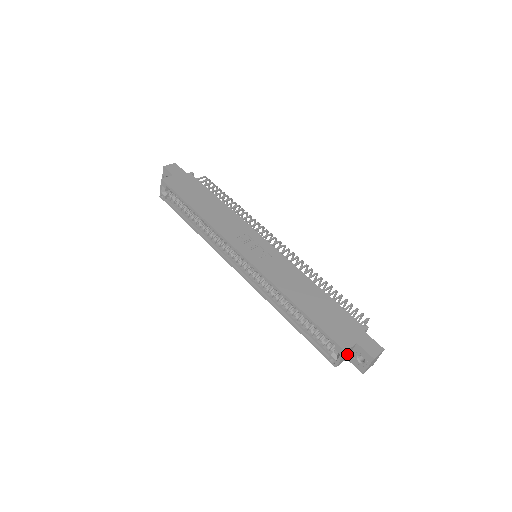
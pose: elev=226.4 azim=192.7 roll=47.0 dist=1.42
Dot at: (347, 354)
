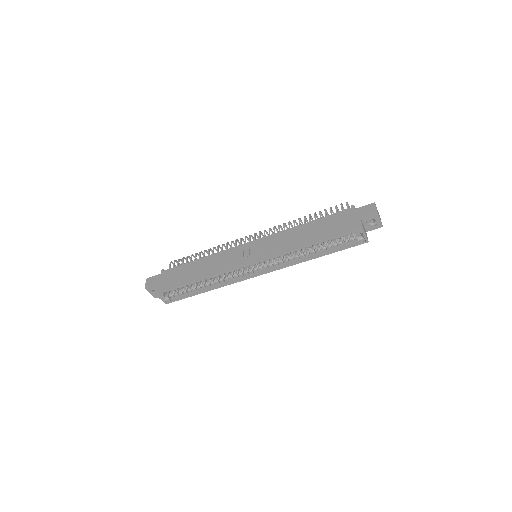
Dot at: (364, 229)
